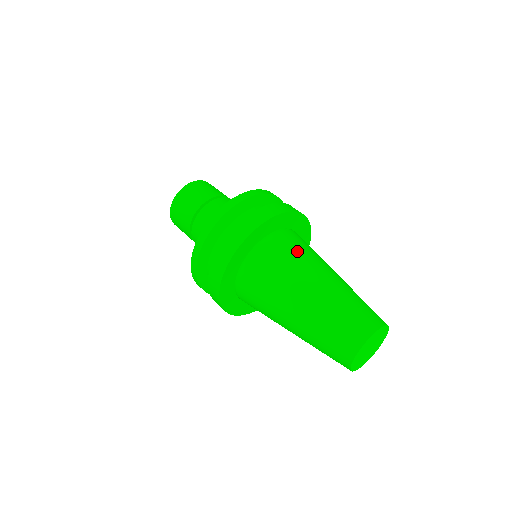
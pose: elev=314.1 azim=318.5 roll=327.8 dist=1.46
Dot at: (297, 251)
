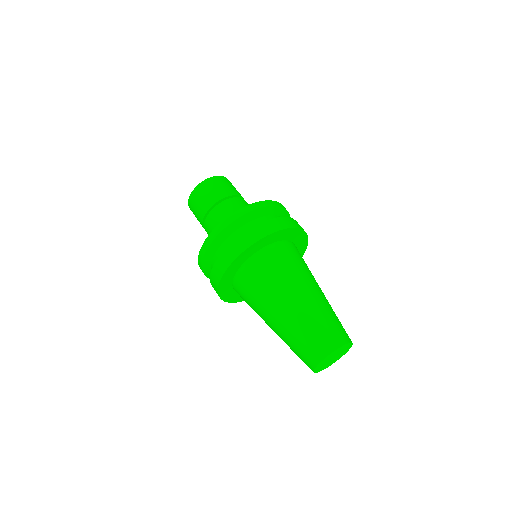
Dot at: (282, 268)
